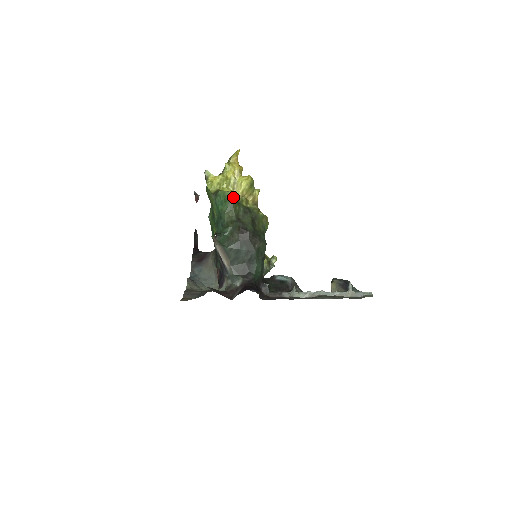
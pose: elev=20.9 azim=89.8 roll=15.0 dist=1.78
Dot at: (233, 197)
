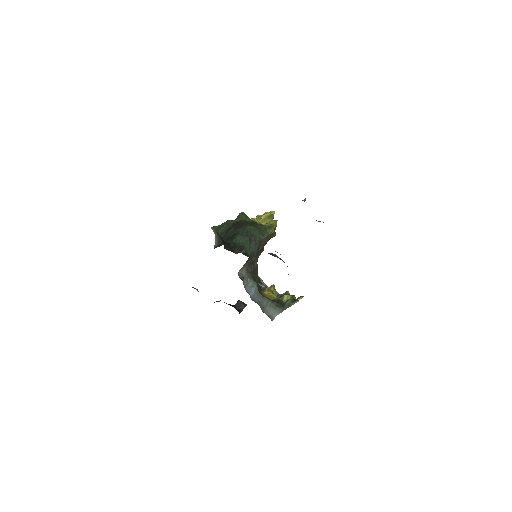
Dot at: (244, 214)
